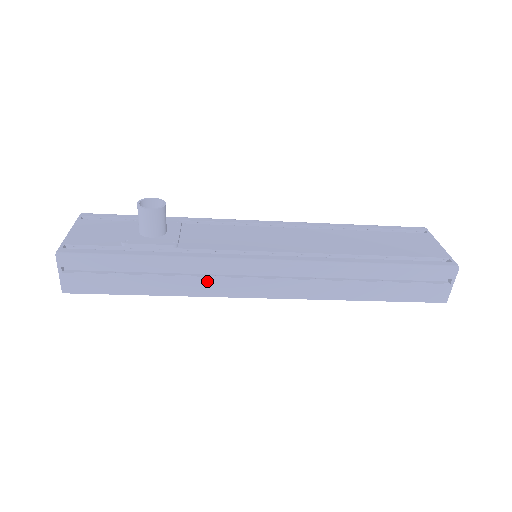
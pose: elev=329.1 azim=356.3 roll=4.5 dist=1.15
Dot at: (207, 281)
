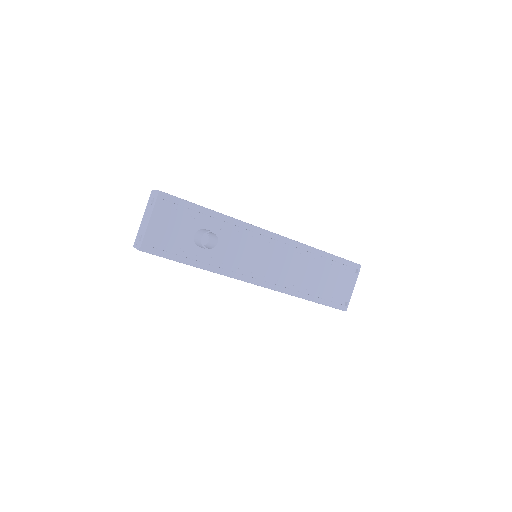
Dot at: occluded
